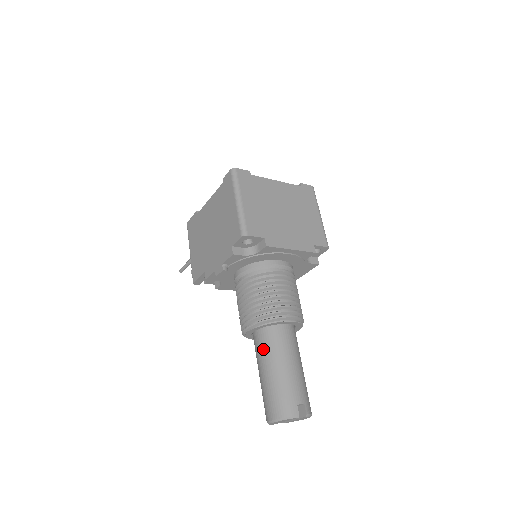
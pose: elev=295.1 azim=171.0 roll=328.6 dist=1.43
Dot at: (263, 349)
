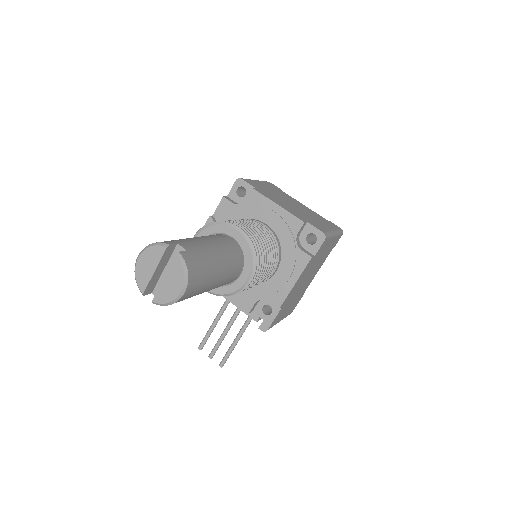
Dot at: occluded
